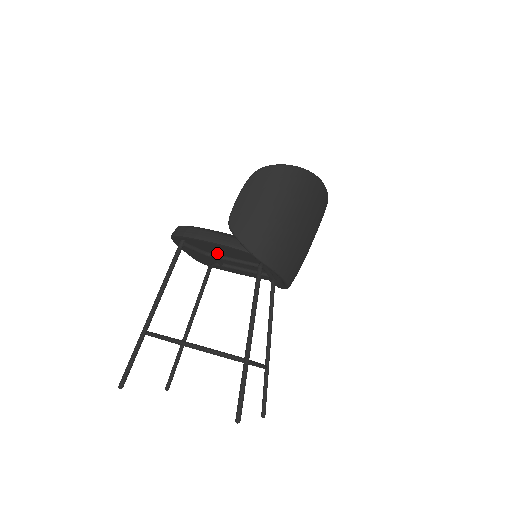
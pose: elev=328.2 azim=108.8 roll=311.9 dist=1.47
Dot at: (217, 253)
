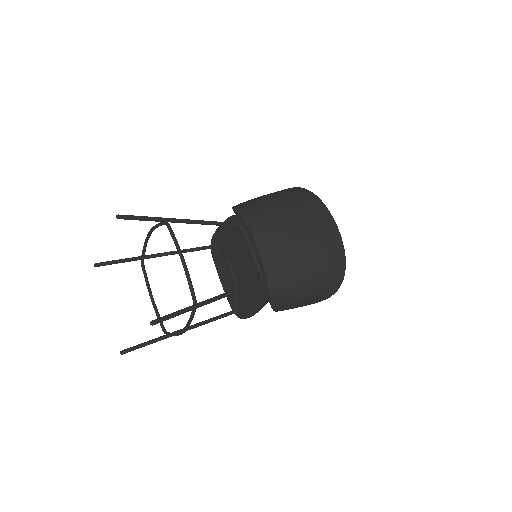
Dot at: occluded
